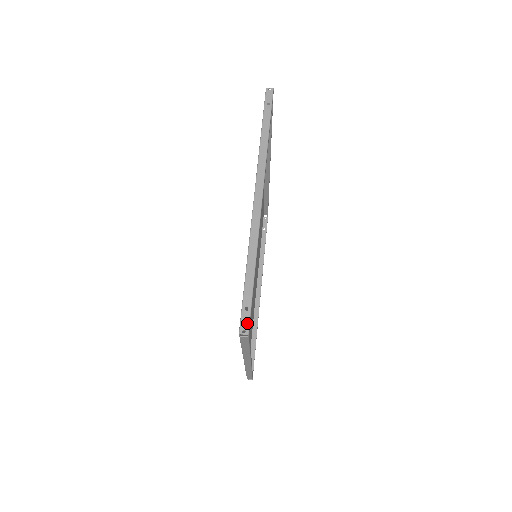
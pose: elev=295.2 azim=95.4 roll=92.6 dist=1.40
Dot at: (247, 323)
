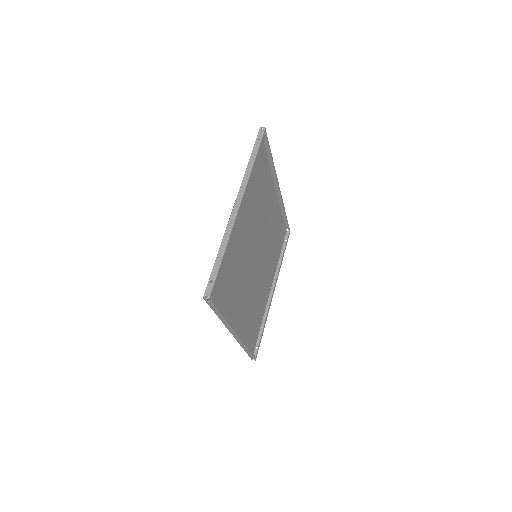
Dot at: (210, 291)
